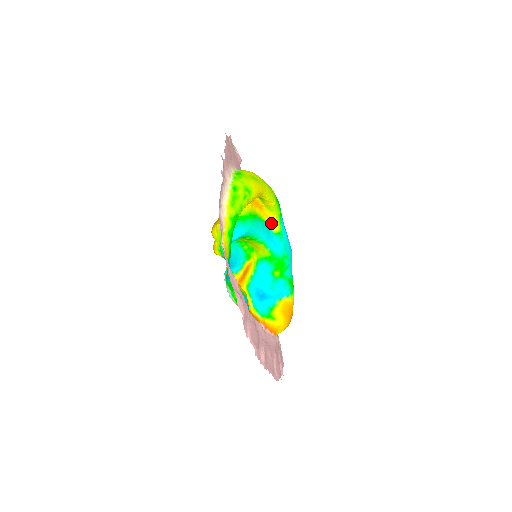
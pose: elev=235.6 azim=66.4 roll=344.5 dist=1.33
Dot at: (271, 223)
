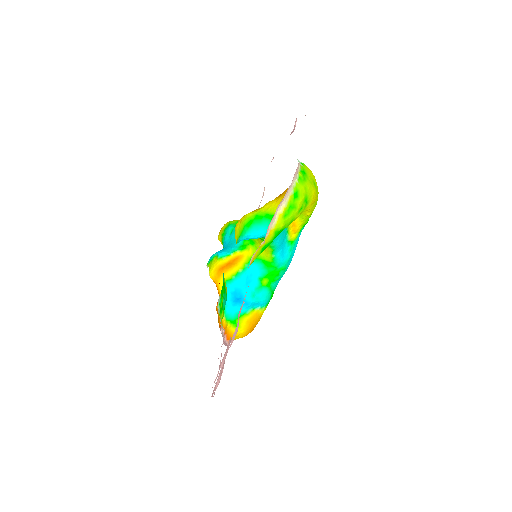
Dot at: (291, 229)
